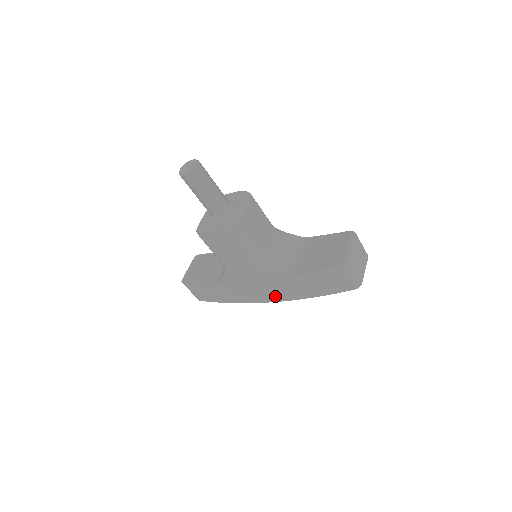
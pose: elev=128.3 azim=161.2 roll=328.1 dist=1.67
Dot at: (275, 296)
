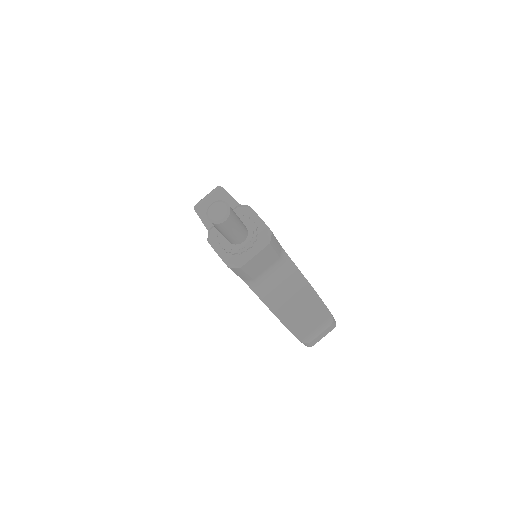
Dot at: occluded
